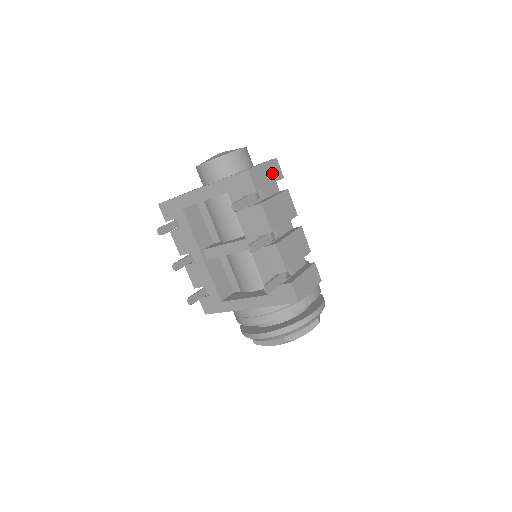
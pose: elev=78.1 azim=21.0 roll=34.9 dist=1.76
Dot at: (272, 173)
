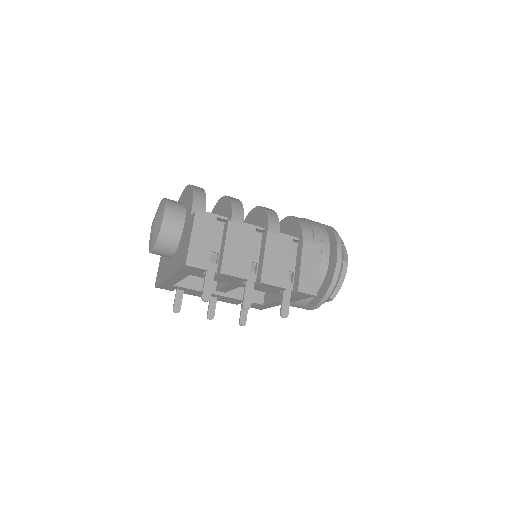
Dot at: (205, 231)
